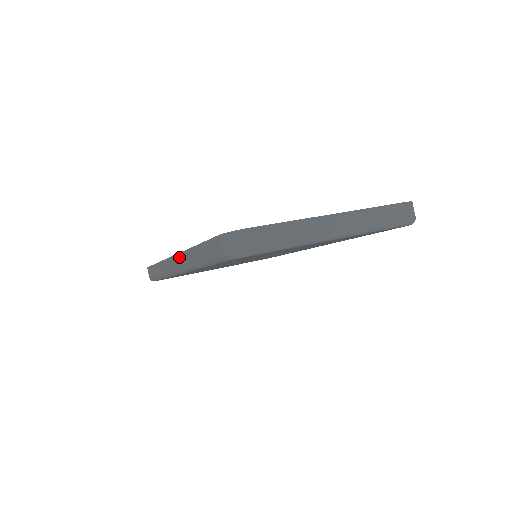
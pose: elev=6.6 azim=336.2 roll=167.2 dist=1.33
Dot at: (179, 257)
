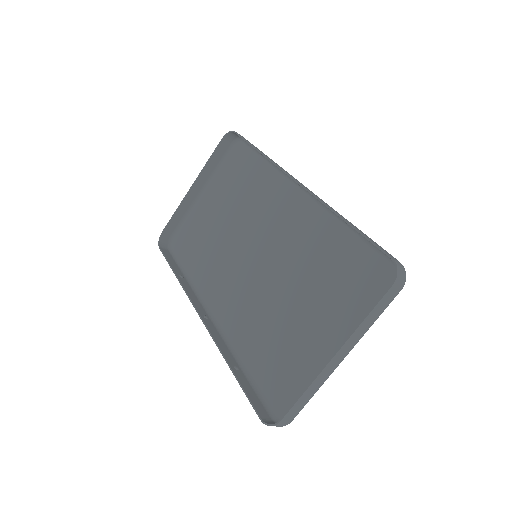
Dot at: (210, 332)
